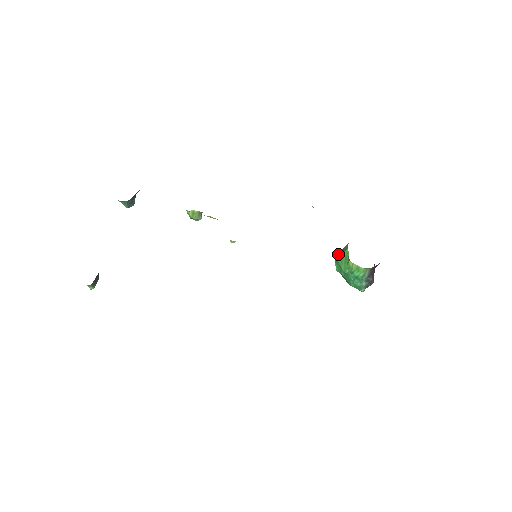
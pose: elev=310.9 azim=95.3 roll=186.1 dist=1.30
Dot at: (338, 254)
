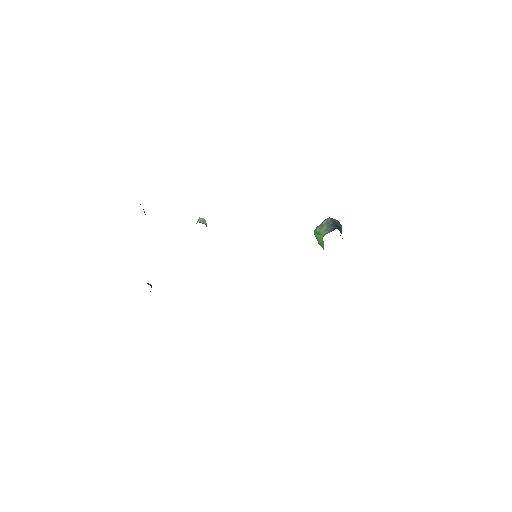
Dot at: (316, 232)
